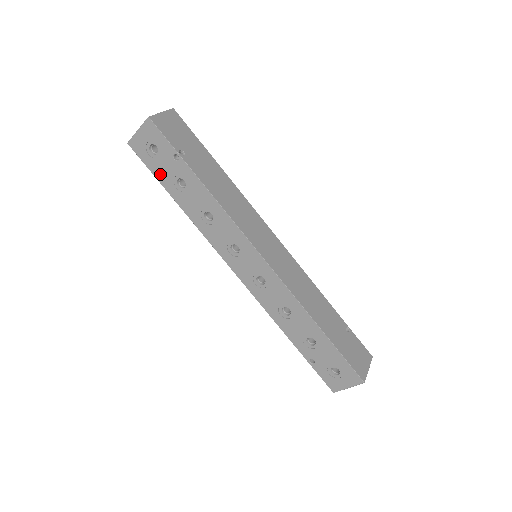
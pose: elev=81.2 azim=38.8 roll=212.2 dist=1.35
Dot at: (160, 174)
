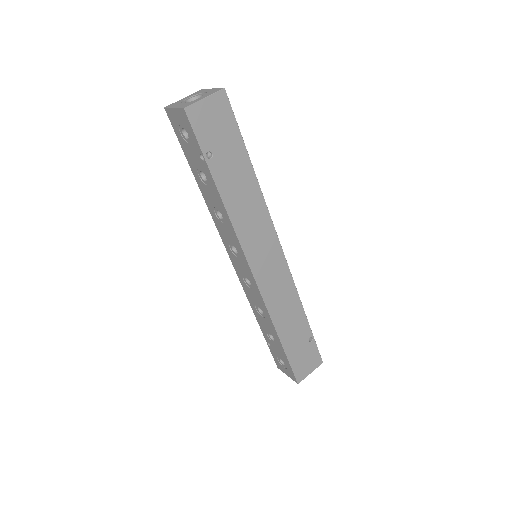
Dot at: (188, 154)
